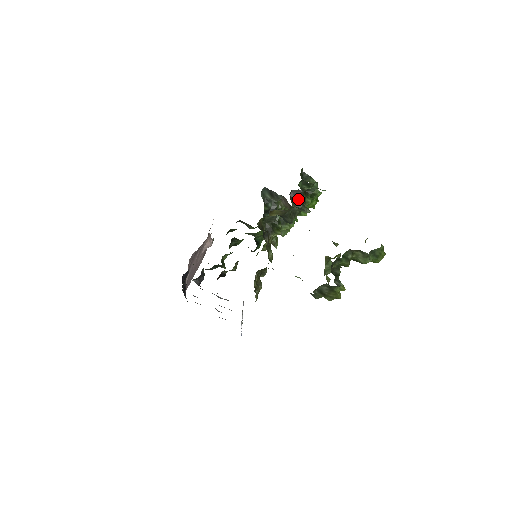
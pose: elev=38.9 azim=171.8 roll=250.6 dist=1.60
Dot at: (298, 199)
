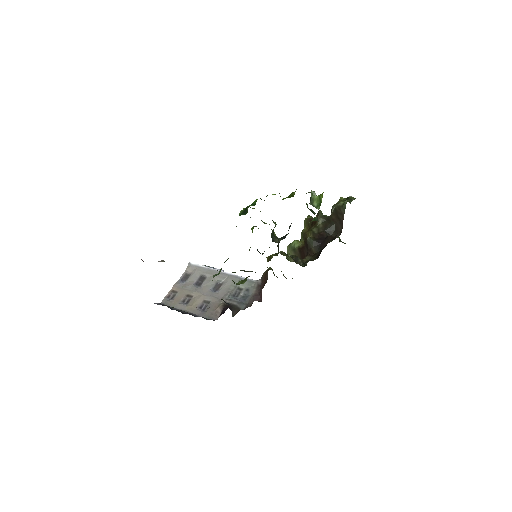
Dot at: occluded
